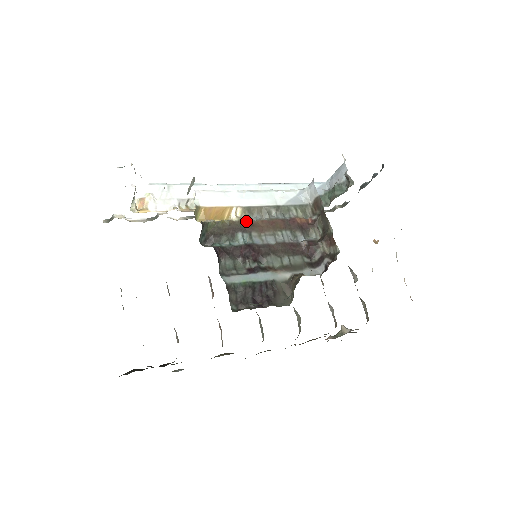
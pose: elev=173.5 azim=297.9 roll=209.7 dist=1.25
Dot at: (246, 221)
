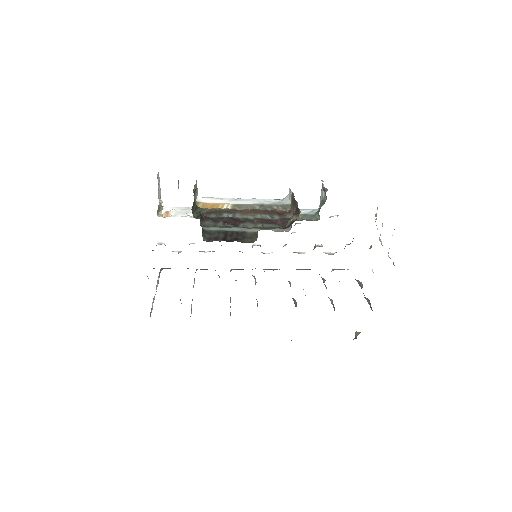
Dot at: (233, 209)
